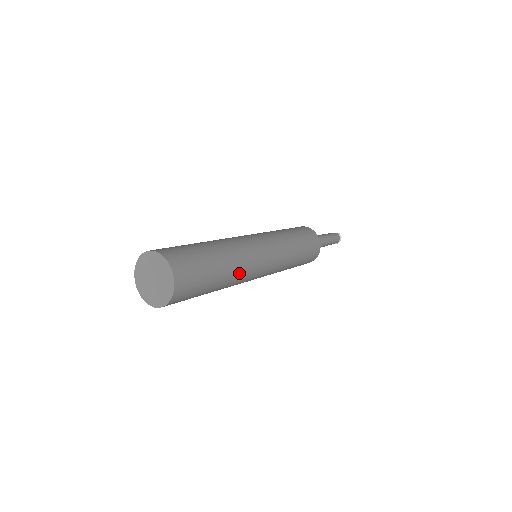
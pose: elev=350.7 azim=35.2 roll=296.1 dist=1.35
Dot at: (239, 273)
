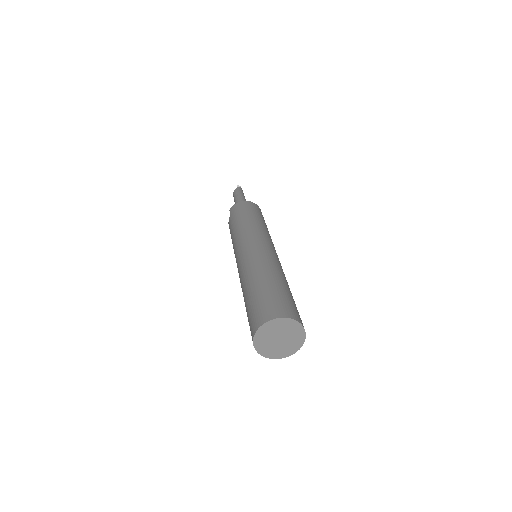
Dot at: occluded
